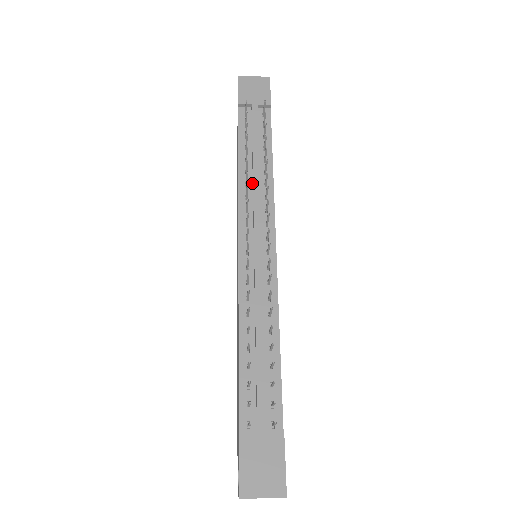
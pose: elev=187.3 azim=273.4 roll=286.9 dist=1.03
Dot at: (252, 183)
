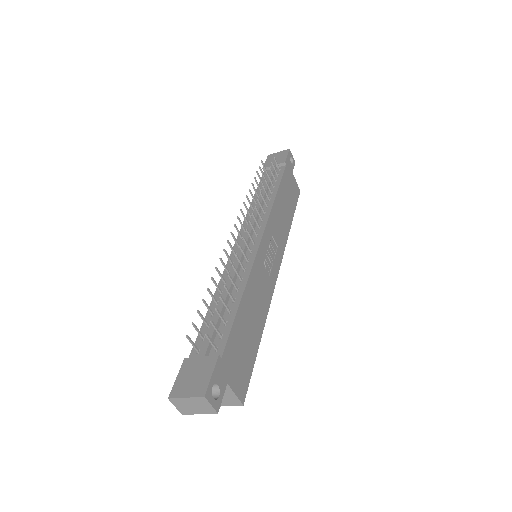
Dot at: occluded
